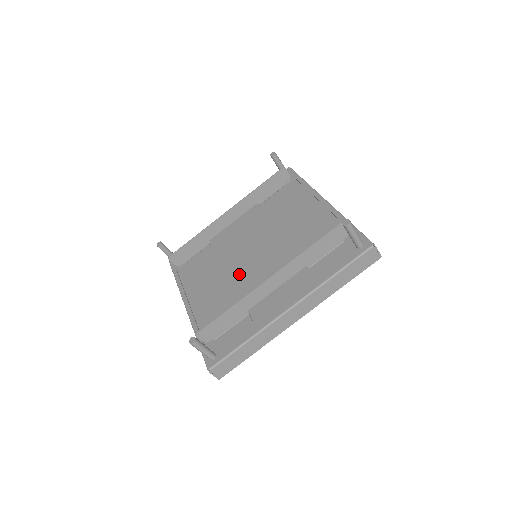
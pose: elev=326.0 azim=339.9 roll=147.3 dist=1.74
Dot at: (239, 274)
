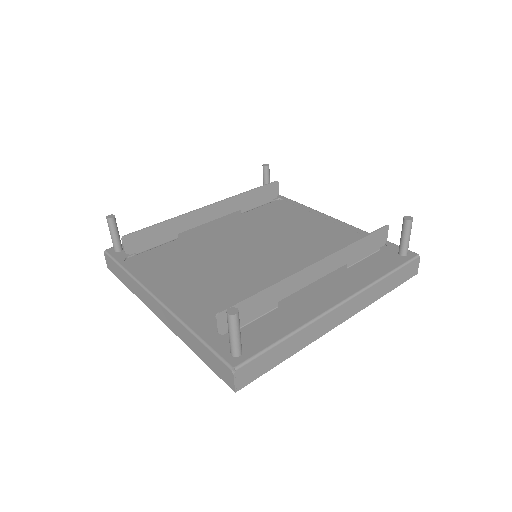
Dot at: (238, 270)
